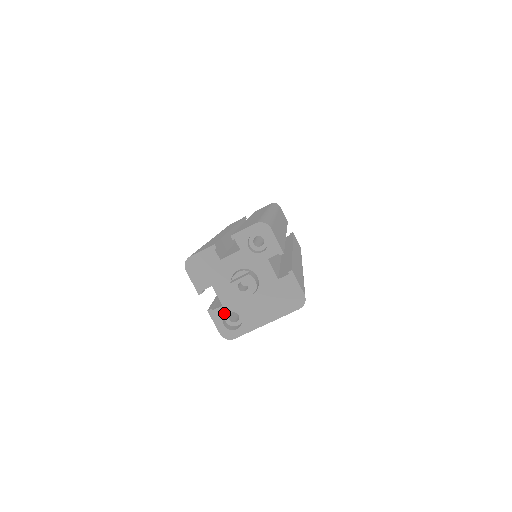
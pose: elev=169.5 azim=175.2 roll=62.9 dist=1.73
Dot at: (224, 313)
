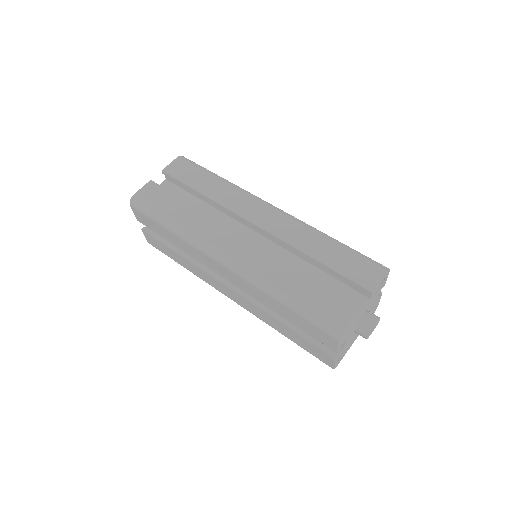
Dot at: occluded
